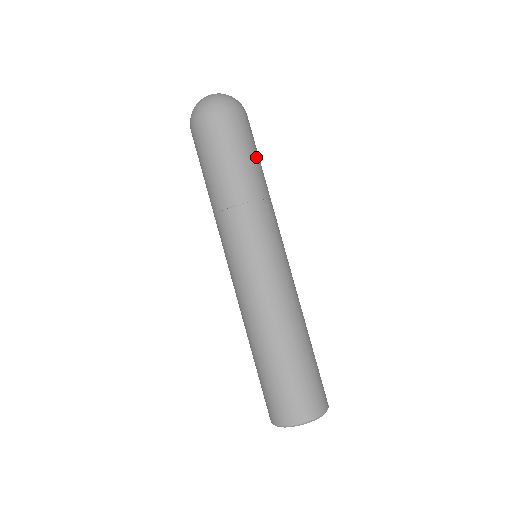
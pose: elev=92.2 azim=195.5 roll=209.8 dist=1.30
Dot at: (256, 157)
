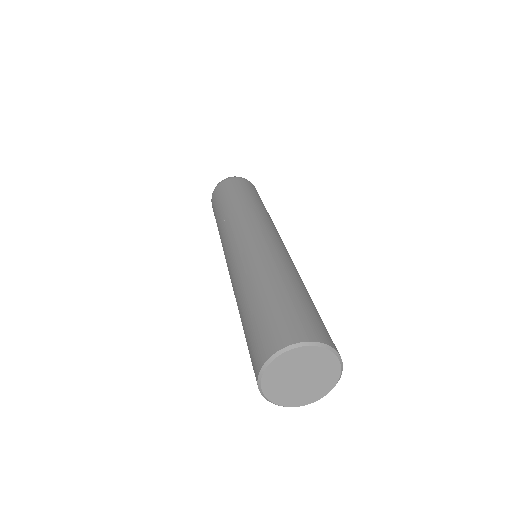
Dot at: occluded
